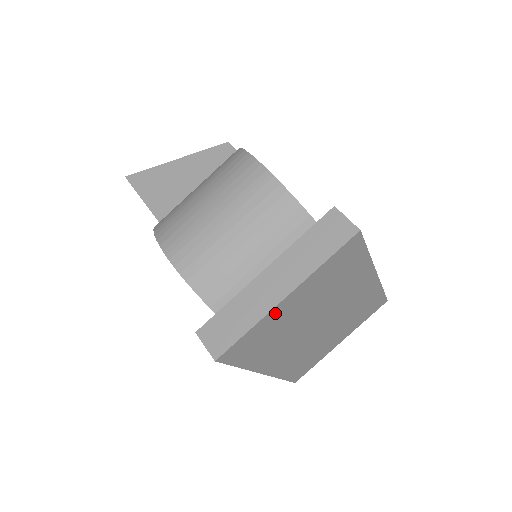
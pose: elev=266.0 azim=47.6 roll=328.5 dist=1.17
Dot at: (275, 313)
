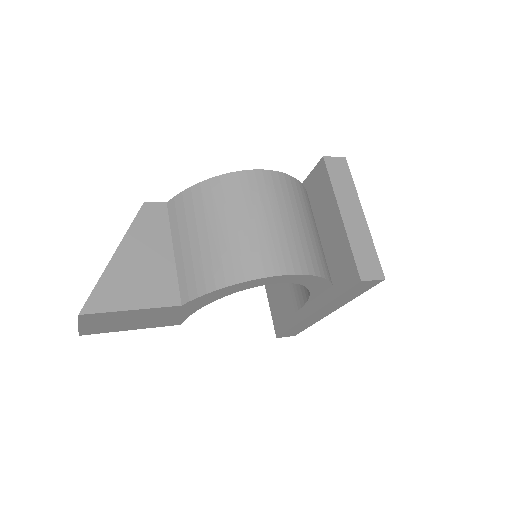
Dot at: occluded
